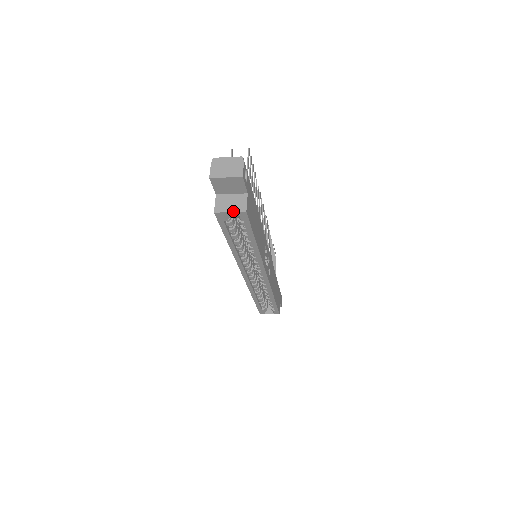
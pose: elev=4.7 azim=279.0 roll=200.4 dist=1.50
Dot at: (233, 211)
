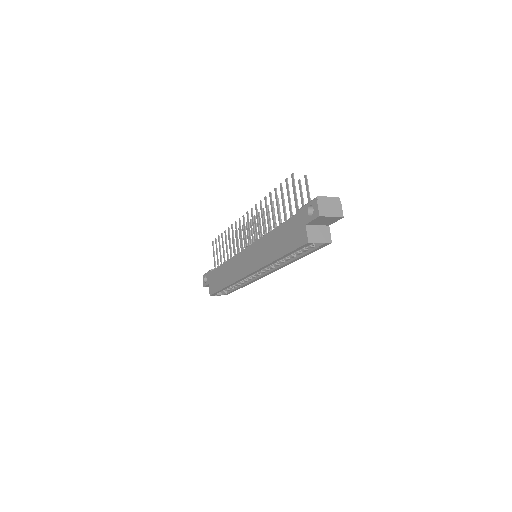
Dot at: (322, 242)
